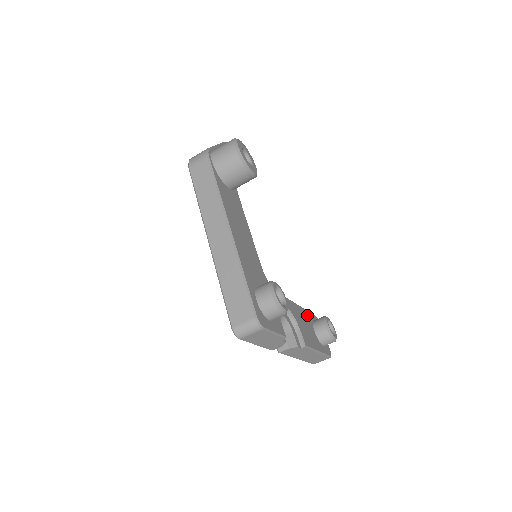
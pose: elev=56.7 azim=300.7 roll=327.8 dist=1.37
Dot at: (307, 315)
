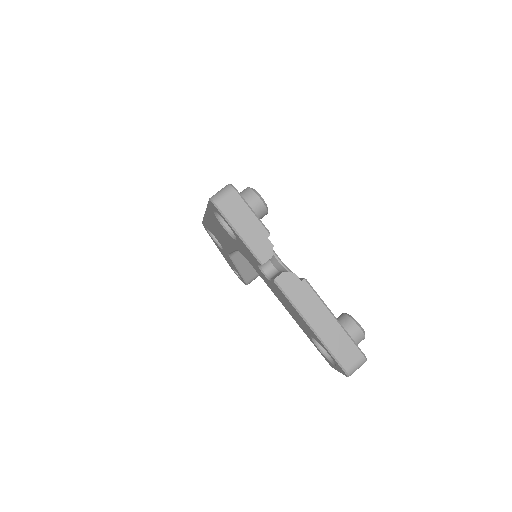
Dot at: occluded
